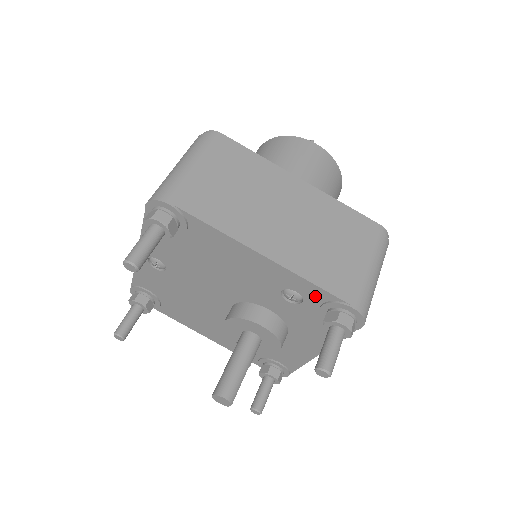
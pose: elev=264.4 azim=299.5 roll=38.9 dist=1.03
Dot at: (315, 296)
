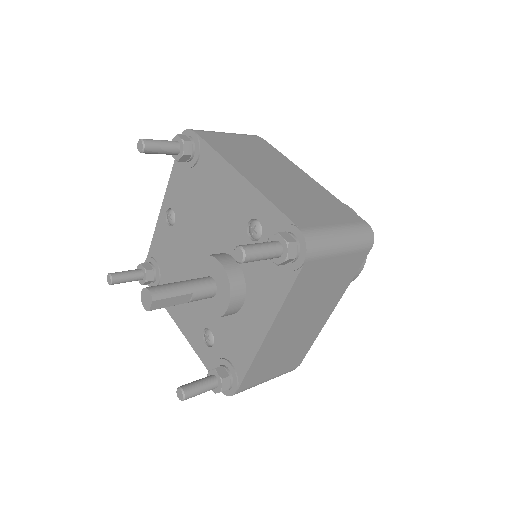
Dot at: (271, 222)
